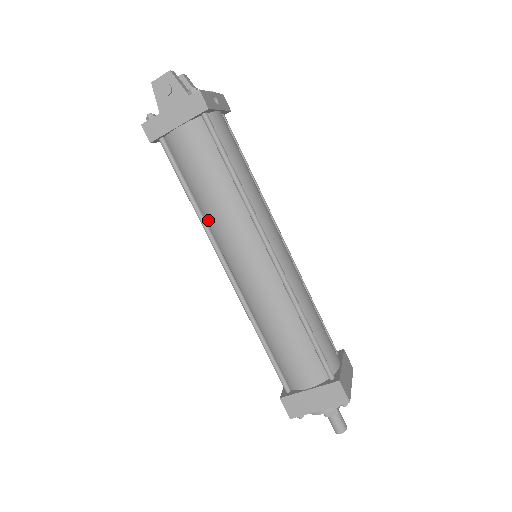
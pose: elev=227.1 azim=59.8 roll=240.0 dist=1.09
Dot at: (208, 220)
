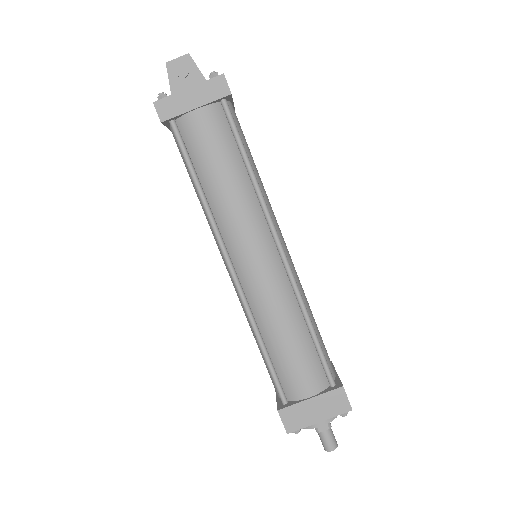
Dot at: (215, 211)
